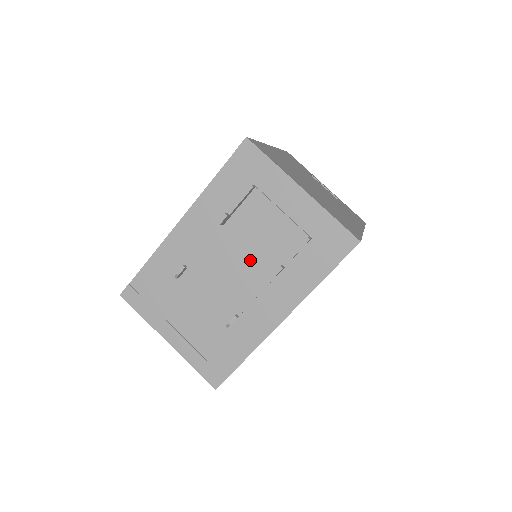
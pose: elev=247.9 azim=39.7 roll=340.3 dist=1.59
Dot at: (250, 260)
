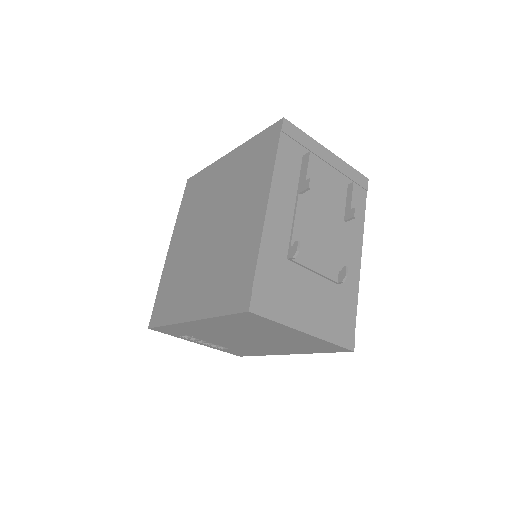
Dot at: (327, 218)
